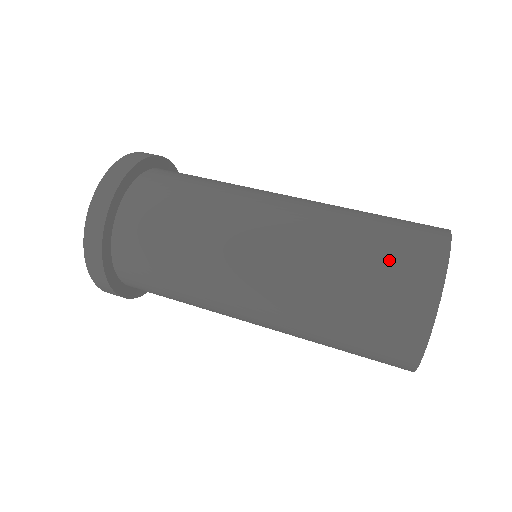
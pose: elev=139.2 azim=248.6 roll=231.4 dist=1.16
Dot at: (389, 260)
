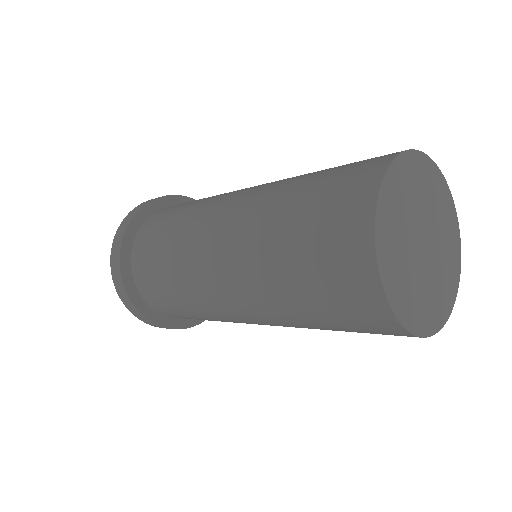
Dot at: (324, 195)
